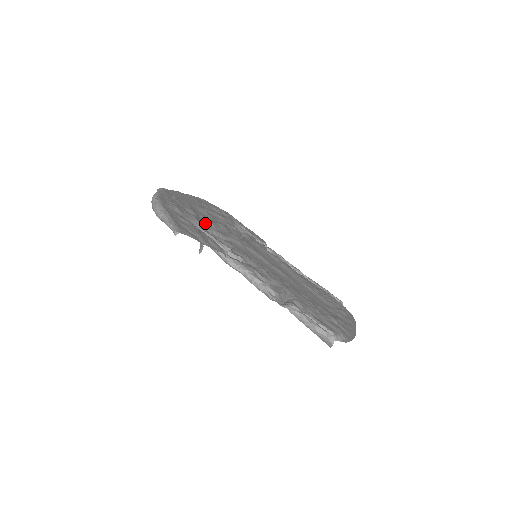
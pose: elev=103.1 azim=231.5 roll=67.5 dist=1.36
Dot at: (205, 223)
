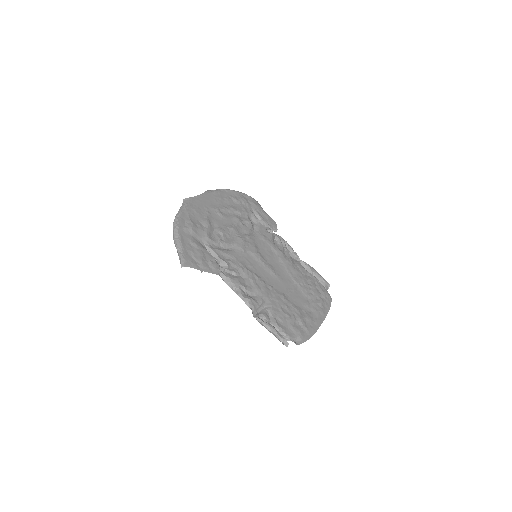
Dot at: (215, 234)
